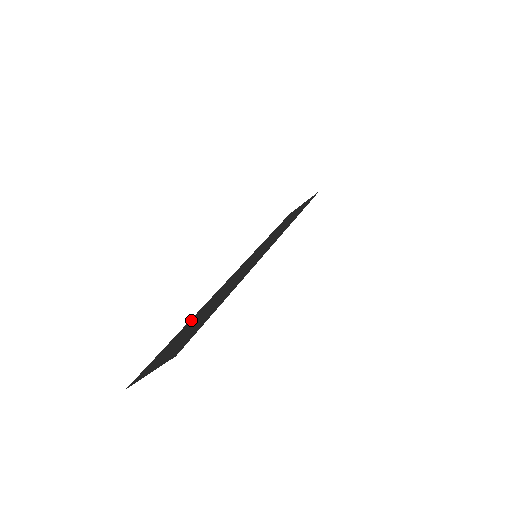
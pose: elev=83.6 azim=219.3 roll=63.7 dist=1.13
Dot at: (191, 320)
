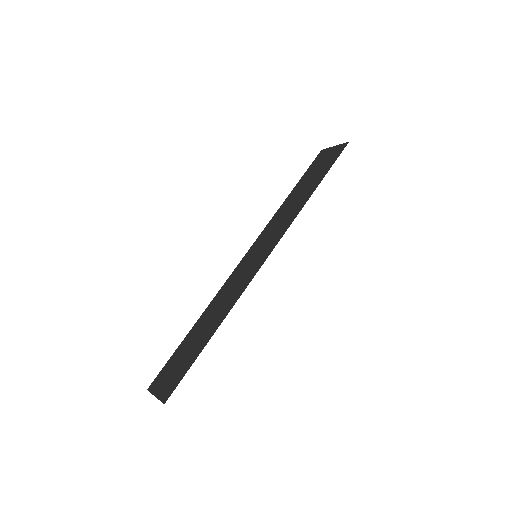
Dot at: (194, 327)
